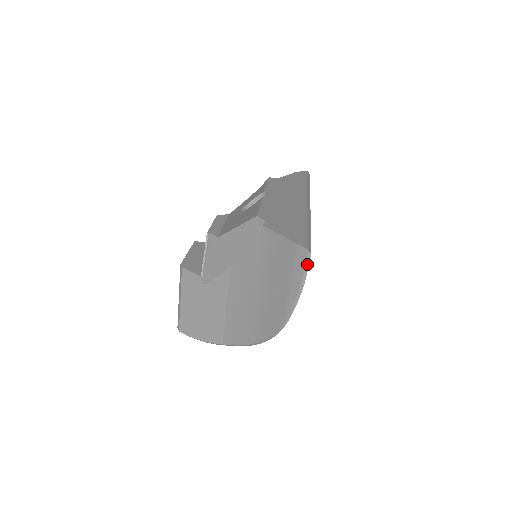
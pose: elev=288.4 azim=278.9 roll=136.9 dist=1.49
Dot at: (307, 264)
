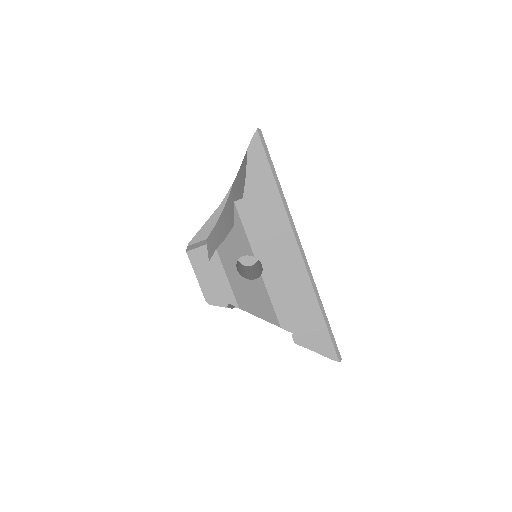
Dot at: occluded
